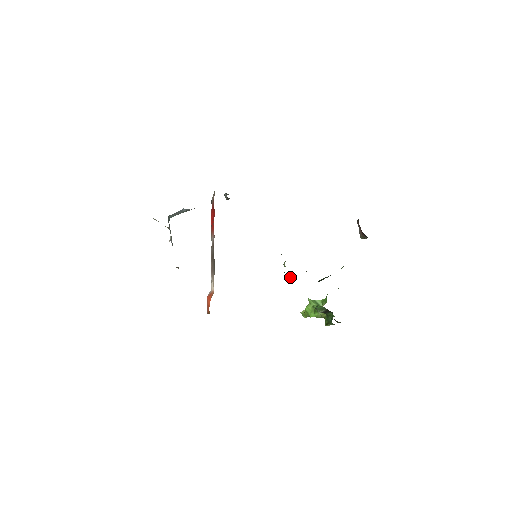
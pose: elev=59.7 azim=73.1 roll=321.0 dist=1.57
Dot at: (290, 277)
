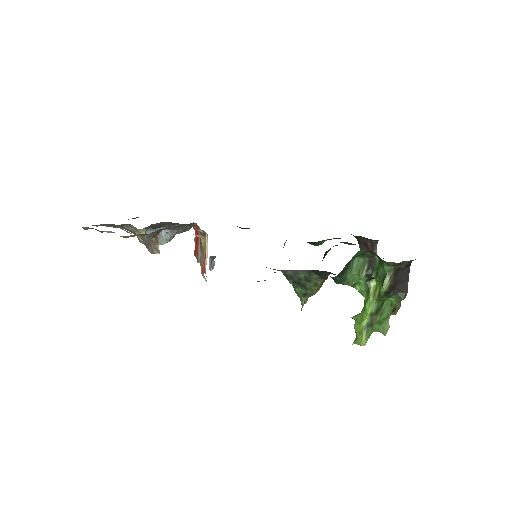
Dot at: (310, 283)
